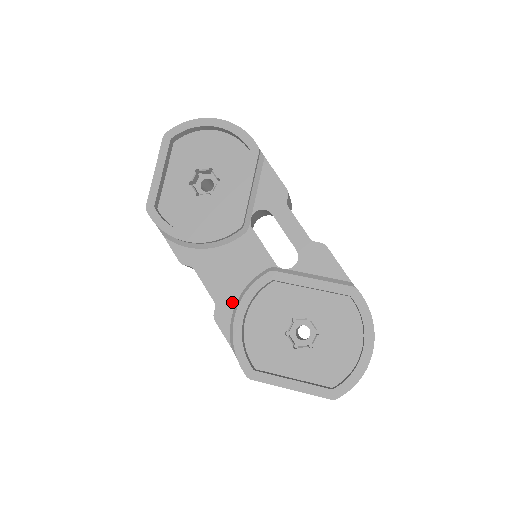
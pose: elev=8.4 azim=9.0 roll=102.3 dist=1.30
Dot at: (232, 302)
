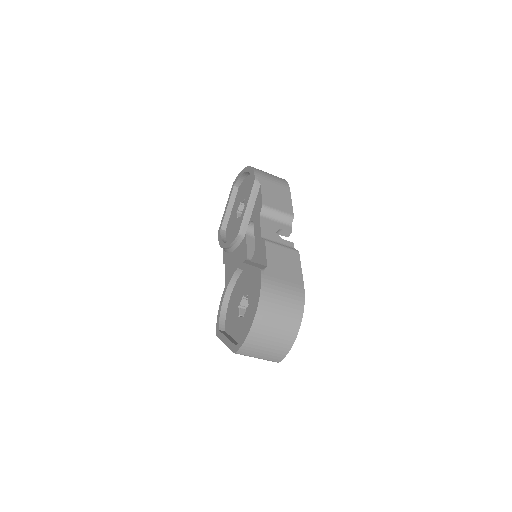
Dot at: occluded
